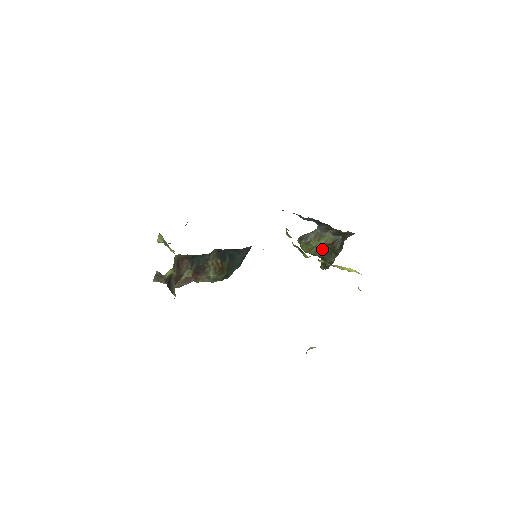
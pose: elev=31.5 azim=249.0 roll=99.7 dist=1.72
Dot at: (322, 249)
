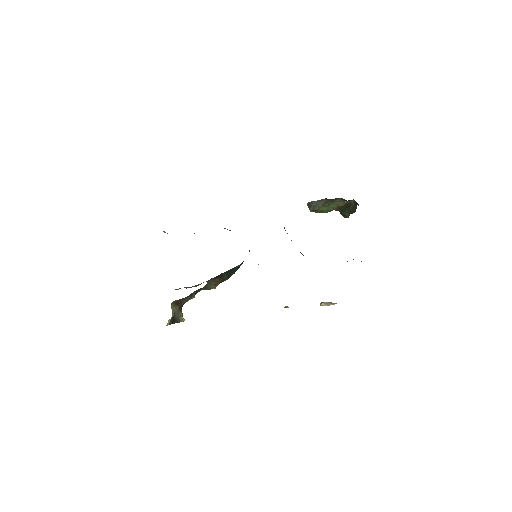
Dot at: occluded
